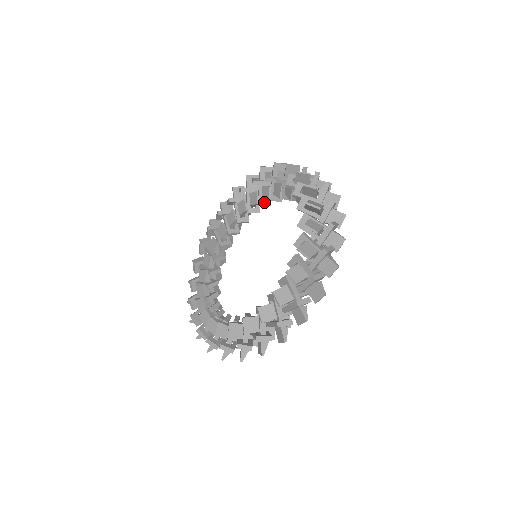
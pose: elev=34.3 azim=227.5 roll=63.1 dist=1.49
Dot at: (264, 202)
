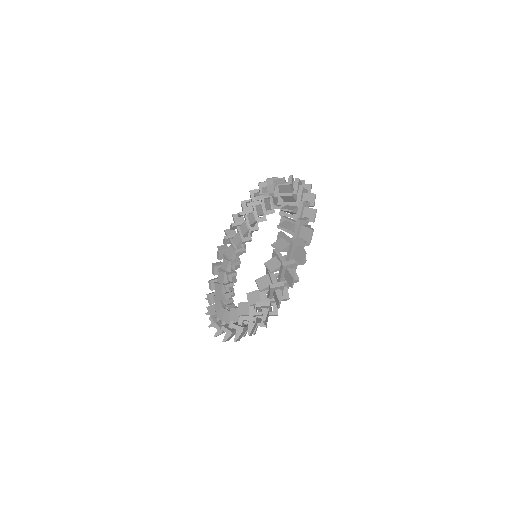
Dot at: (246, 238)
